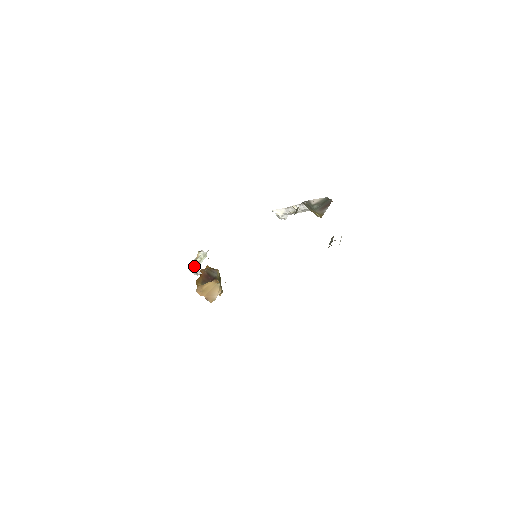
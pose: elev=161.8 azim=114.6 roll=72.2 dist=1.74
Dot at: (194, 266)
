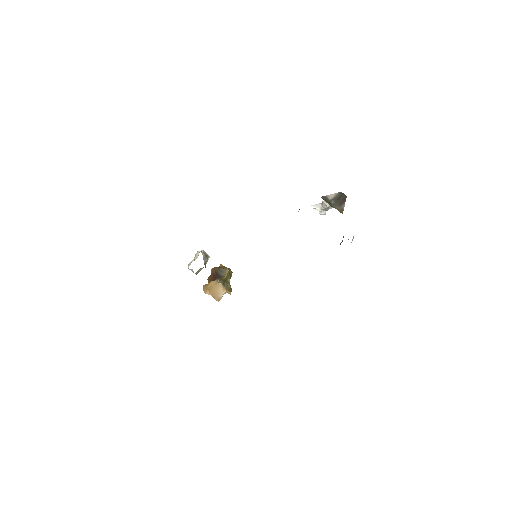
Dot at: (189, 265)
